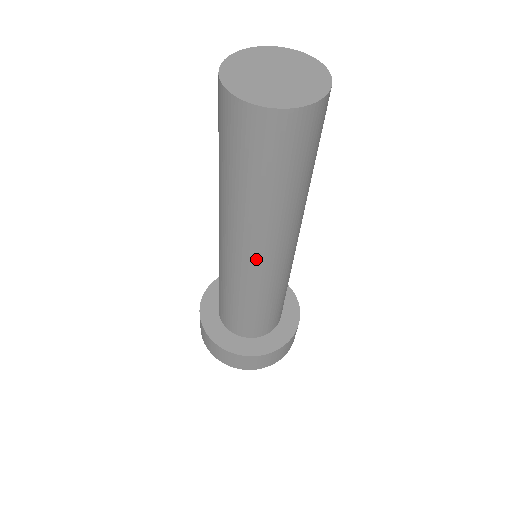
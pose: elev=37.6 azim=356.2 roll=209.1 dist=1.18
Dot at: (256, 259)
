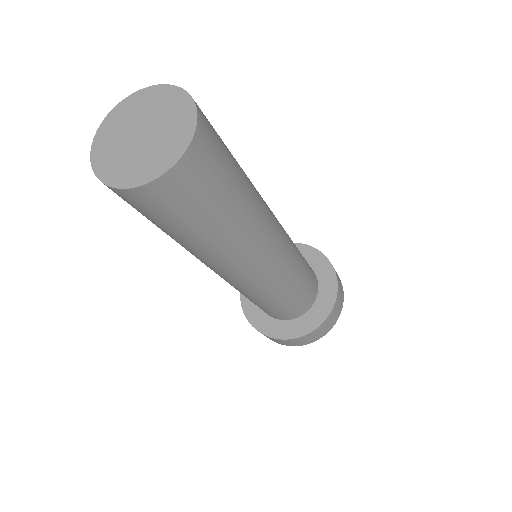
Dot at: (224, 276)
